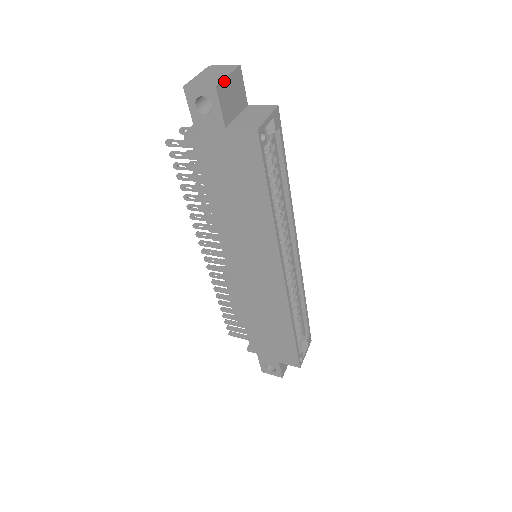
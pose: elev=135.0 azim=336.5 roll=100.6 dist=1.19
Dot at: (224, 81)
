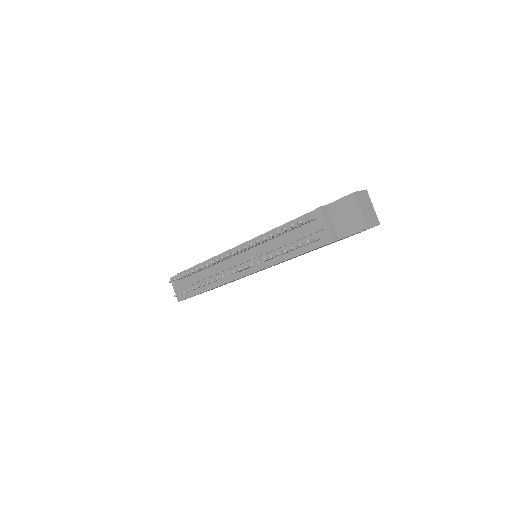
Dot at: (375, 214)
